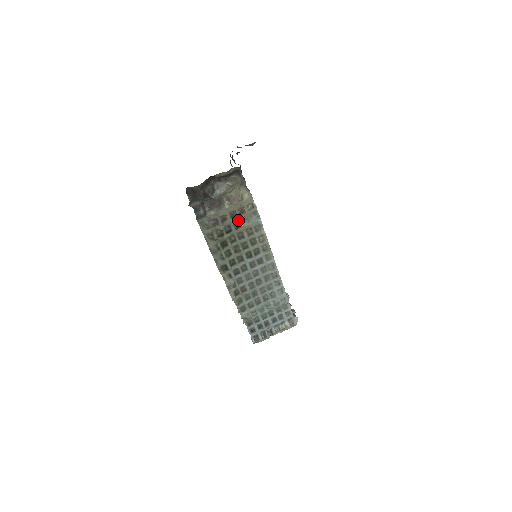
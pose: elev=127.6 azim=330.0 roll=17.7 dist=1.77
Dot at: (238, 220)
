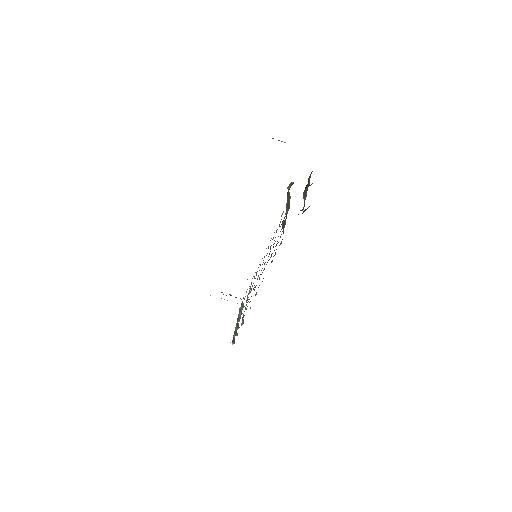
Dot at: occluded
